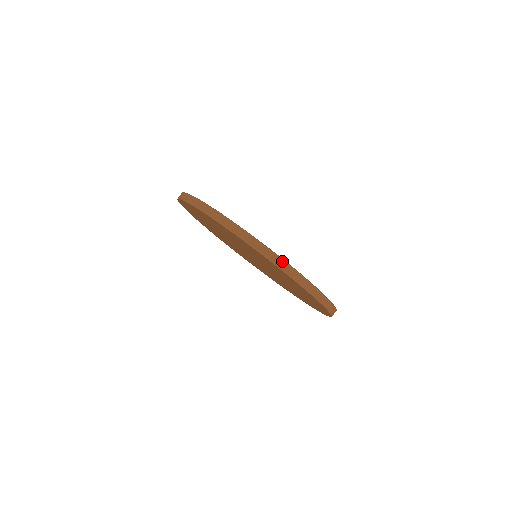
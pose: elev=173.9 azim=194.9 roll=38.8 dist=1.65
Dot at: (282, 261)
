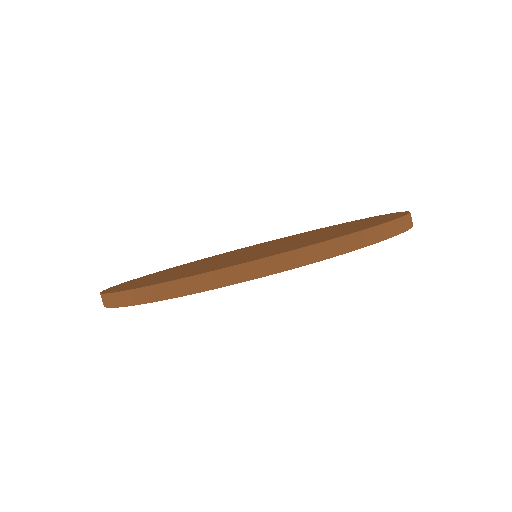
Dot at: (158, 288)
